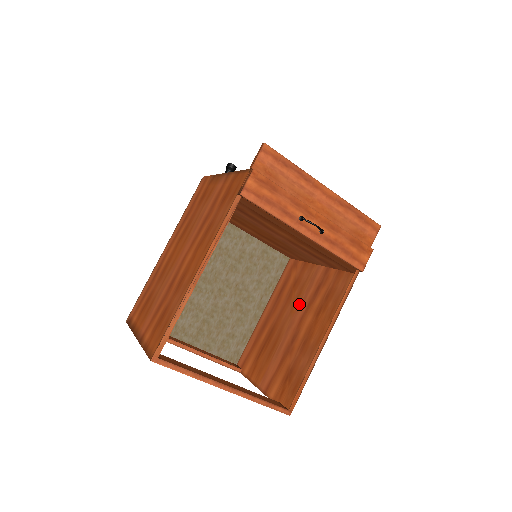
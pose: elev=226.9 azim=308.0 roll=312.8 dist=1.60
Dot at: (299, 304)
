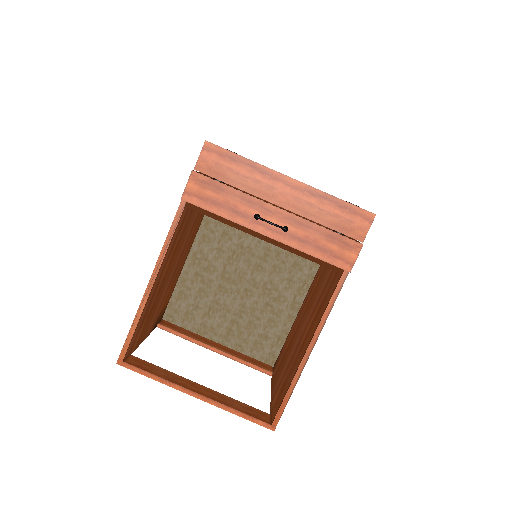
Dot at: (311, 307)
